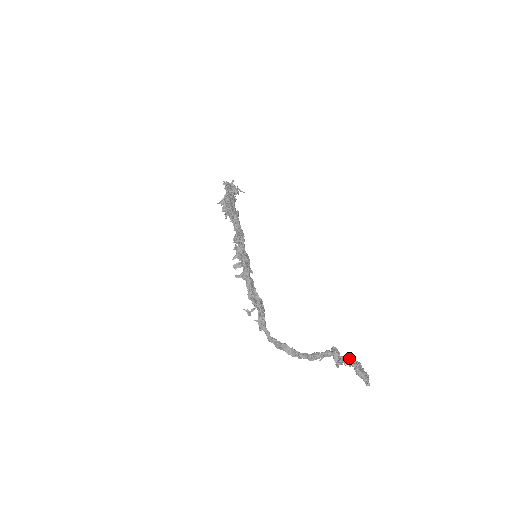
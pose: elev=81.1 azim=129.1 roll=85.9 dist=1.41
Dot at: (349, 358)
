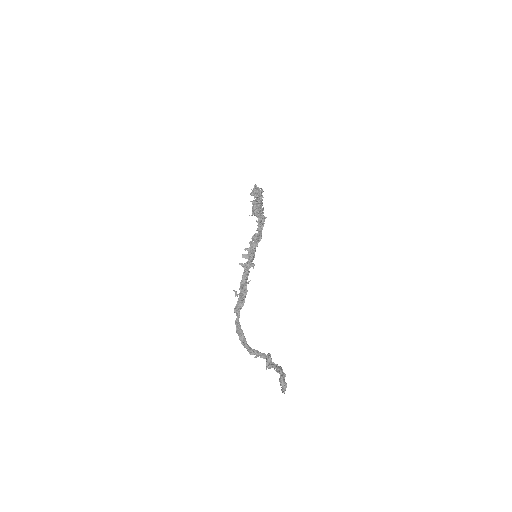
Dot at: (279, 367)
